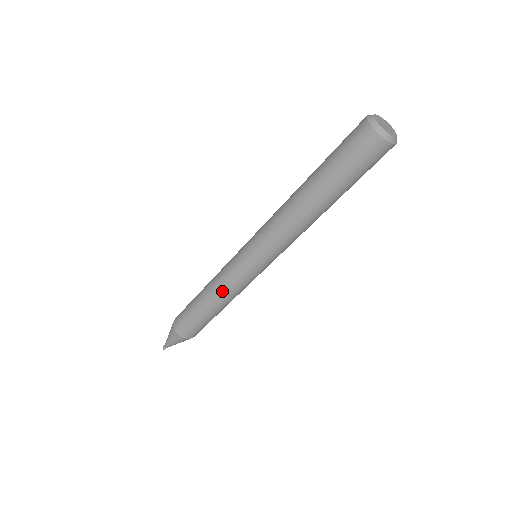
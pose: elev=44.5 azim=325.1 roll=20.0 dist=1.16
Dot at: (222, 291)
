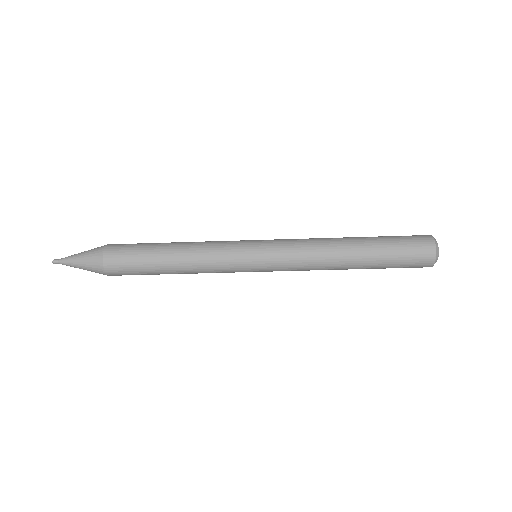
Dot at: (203, 268)
